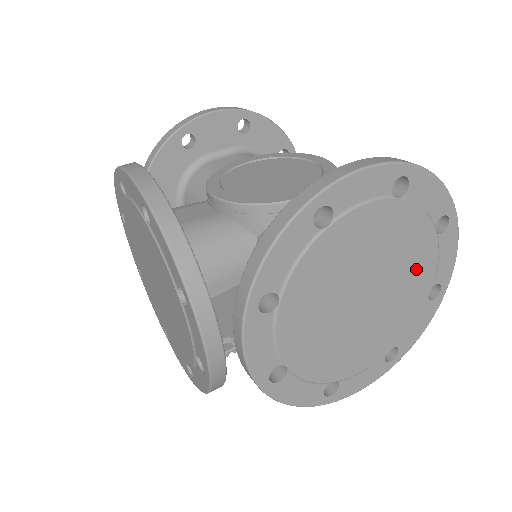
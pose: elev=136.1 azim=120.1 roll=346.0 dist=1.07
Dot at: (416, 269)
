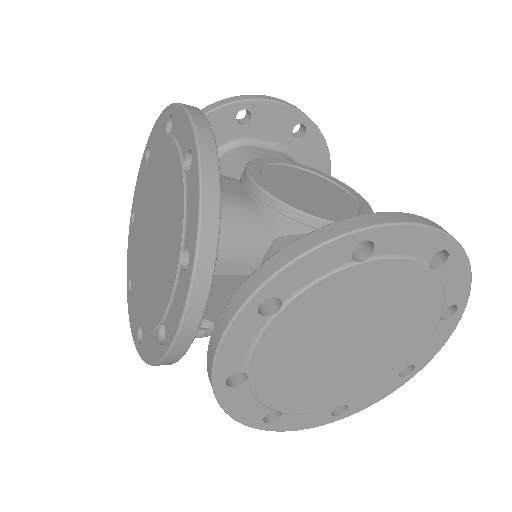
Dot at: (406, 342)
